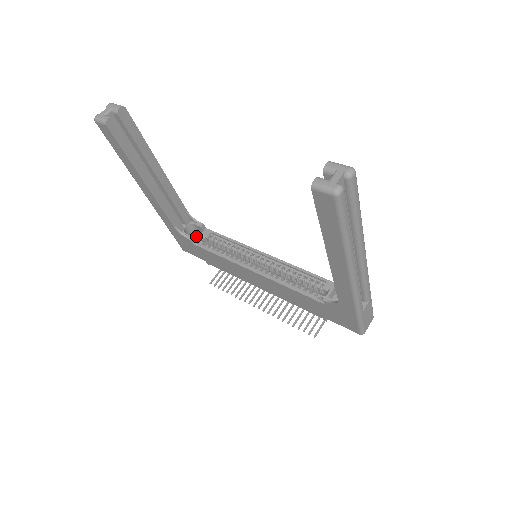
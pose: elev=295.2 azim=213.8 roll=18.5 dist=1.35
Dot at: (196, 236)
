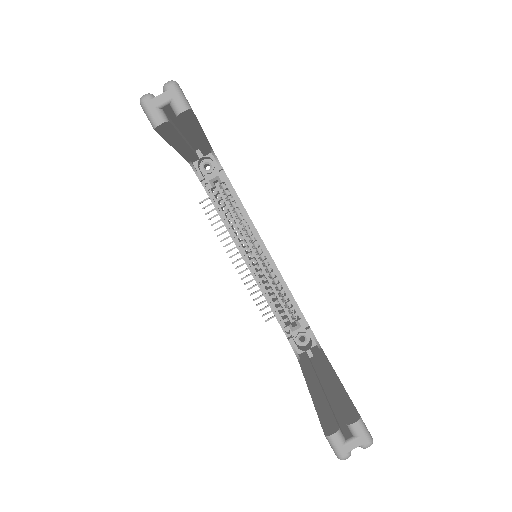
Dot at: (209, 164)
